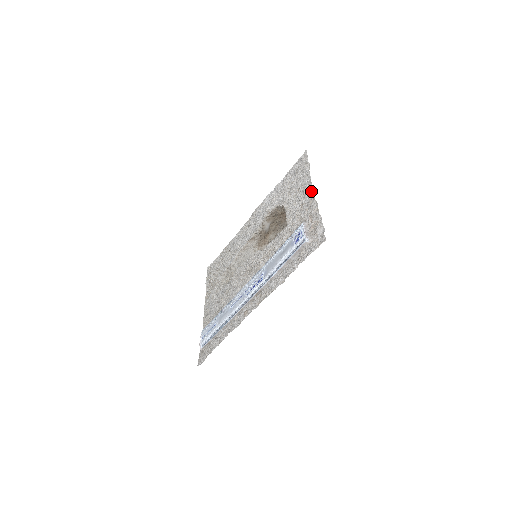
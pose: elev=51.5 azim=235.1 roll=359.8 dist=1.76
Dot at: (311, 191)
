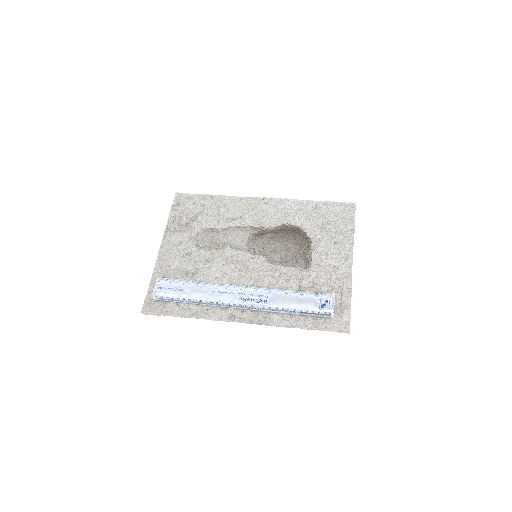
Dot at: (351, 265)
